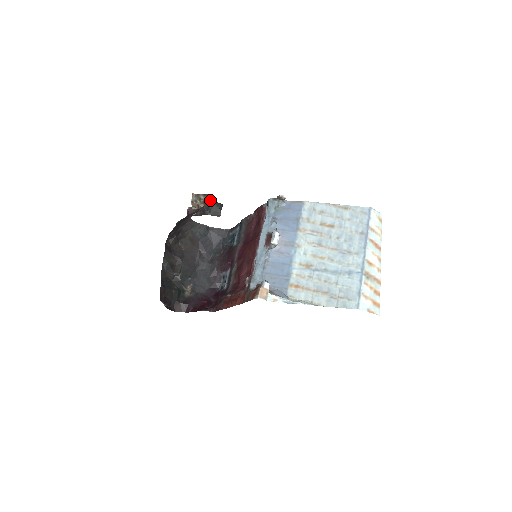
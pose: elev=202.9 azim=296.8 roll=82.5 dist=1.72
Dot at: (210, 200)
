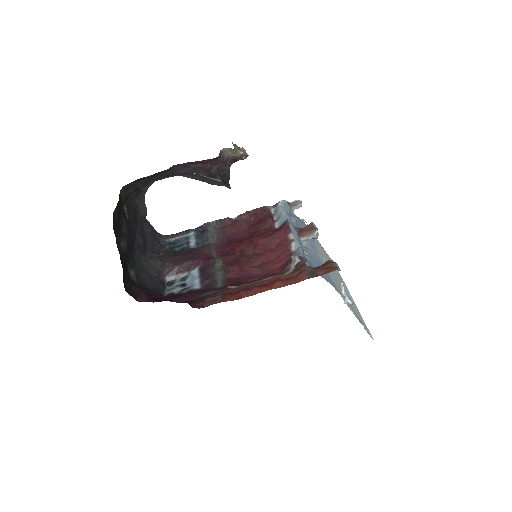
Dot at: (230, 163)
